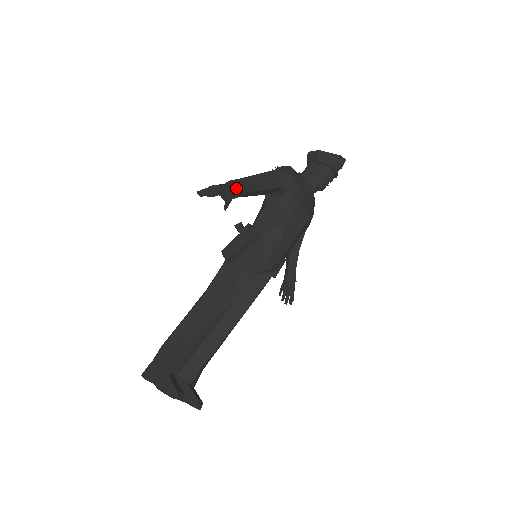
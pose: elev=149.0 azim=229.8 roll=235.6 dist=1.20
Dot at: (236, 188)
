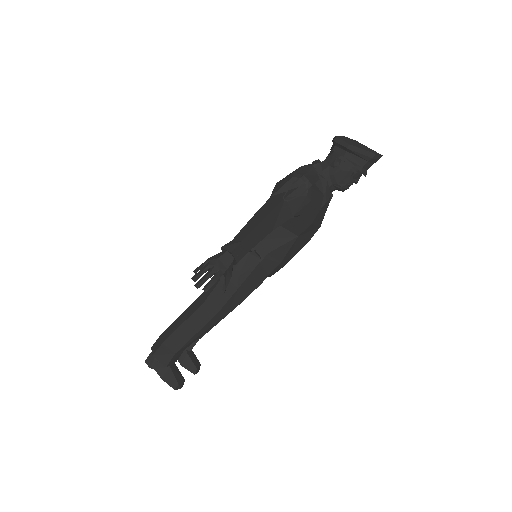
Dot at: (238, 258)
